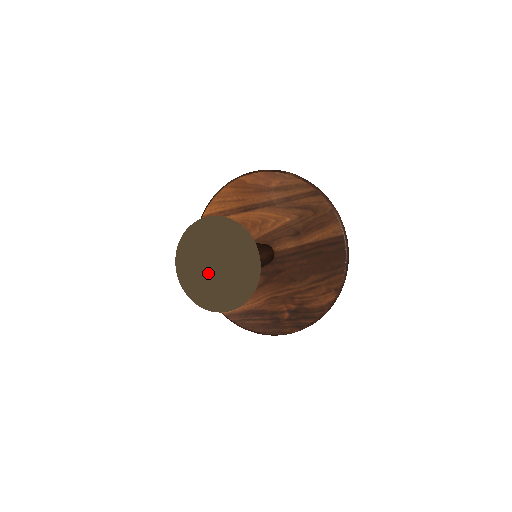
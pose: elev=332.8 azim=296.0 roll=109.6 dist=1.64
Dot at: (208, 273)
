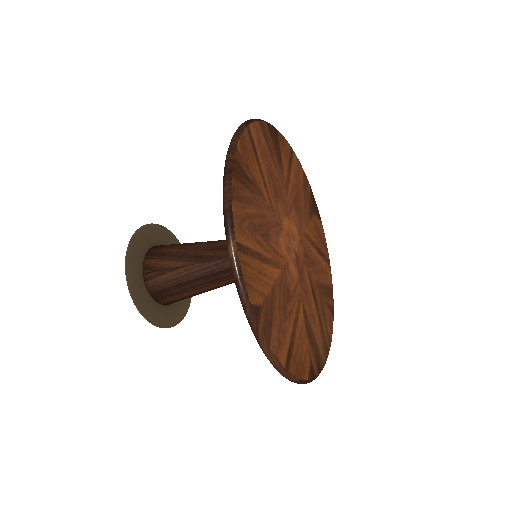
Dot at: occluded
